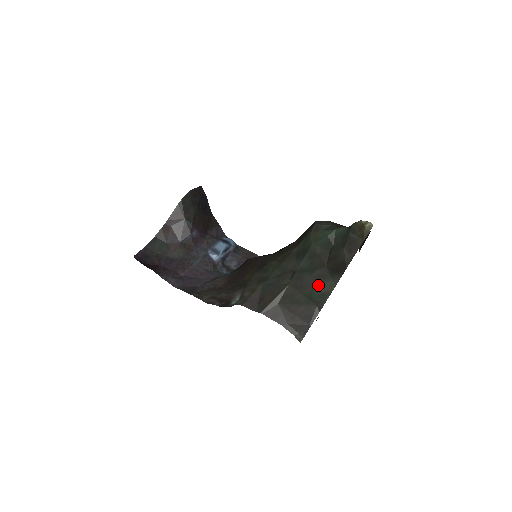
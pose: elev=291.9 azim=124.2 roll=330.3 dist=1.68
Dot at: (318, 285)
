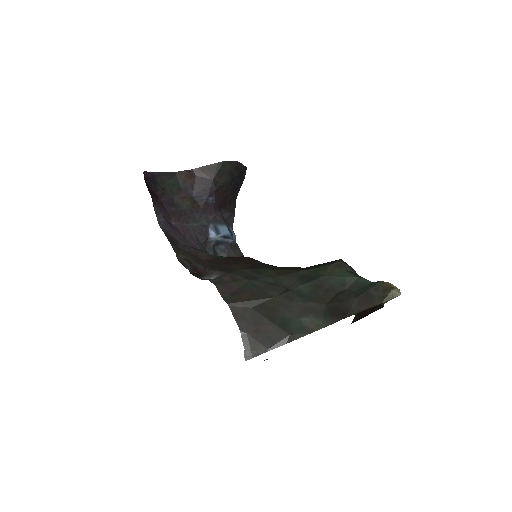
Dot at: (305, 316)
